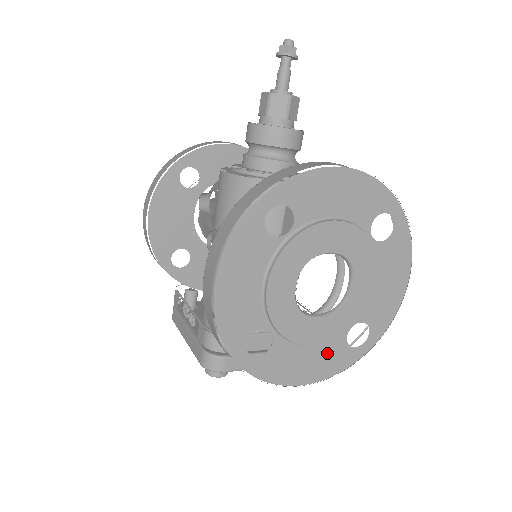
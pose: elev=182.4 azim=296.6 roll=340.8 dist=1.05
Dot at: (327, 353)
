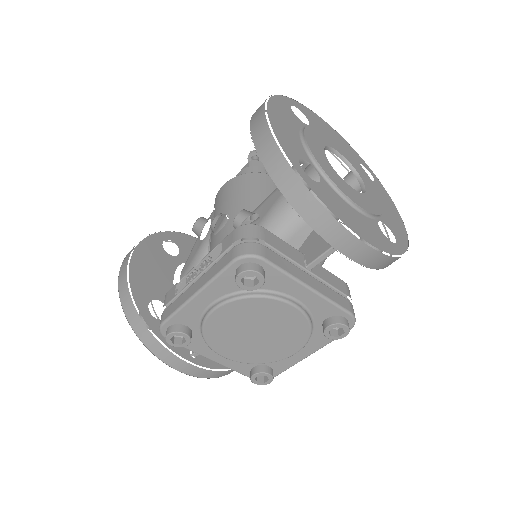
Dot at: (369, 226)
